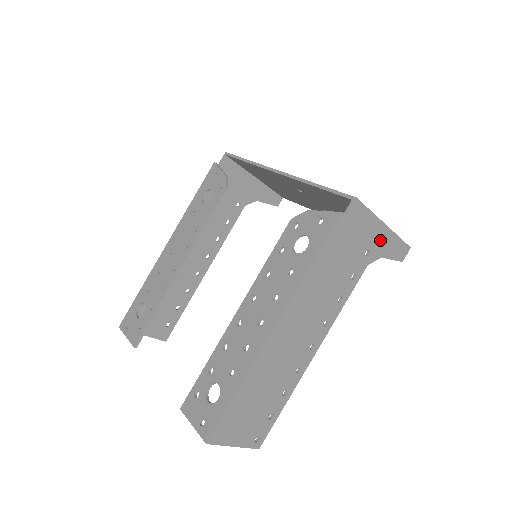
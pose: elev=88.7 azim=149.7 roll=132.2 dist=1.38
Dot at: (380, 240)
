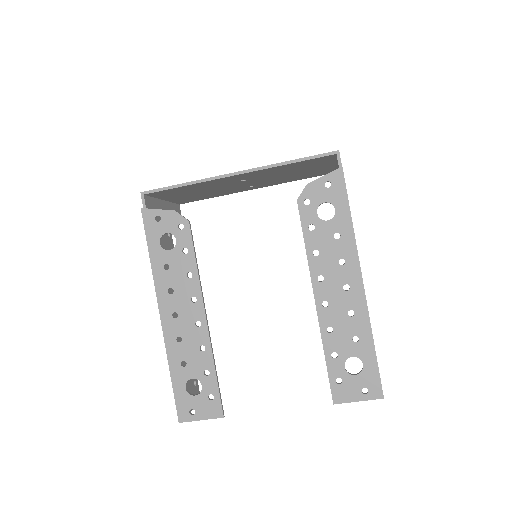
Dot at: occluded
